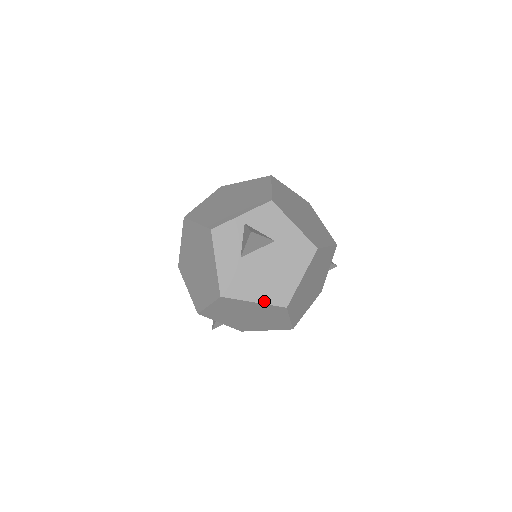
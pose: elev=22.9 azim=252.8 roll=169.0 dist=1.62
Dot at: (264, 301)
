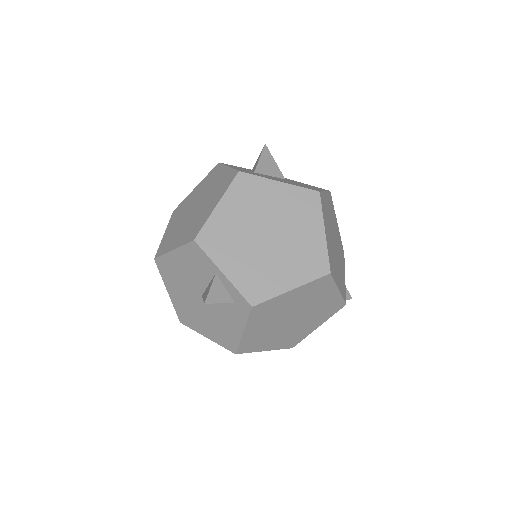
Dot at: (291, 184)
